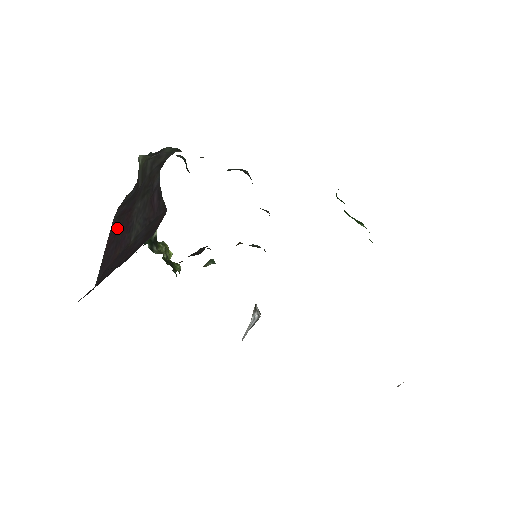
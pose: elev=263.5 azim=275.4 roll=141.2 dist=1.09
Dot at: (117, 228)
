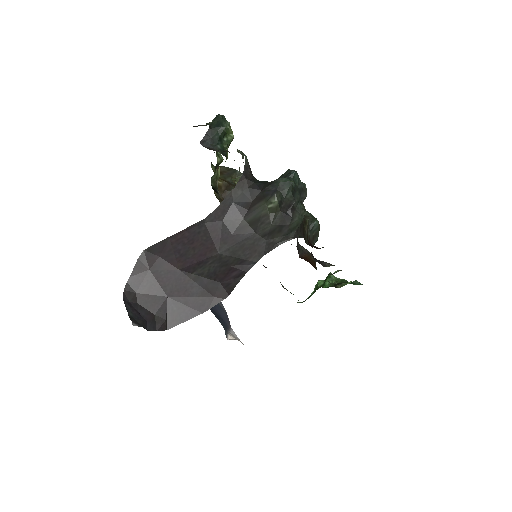
Dot at: (196, 239)
